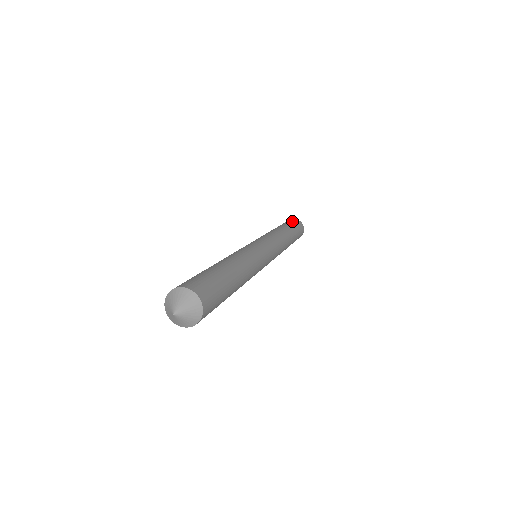
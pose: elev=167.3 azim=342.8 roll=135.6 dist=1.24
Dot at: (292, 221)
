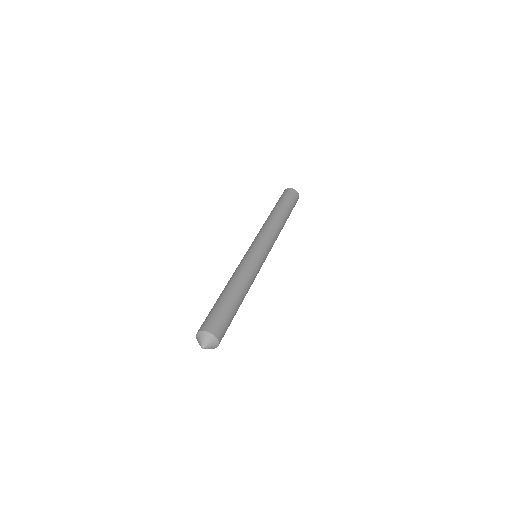
Dot at: (294, 198)
